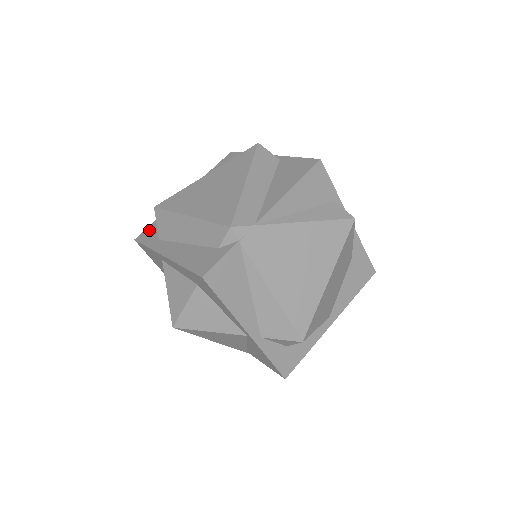
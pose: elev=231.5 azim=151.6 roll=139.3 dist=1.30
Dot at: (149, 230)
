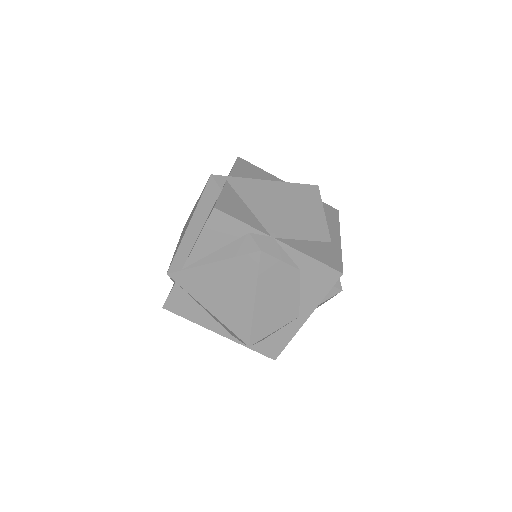
Dot at: occluded
